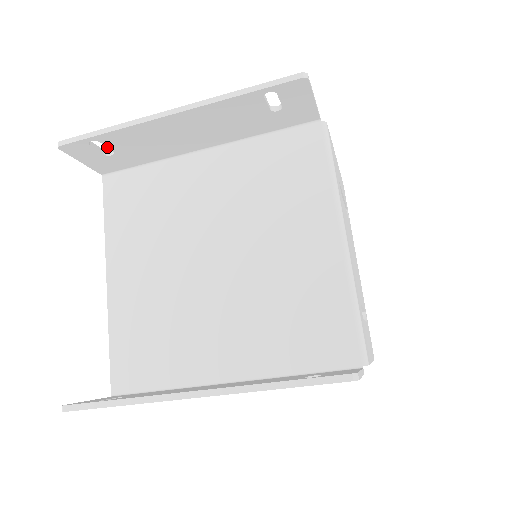
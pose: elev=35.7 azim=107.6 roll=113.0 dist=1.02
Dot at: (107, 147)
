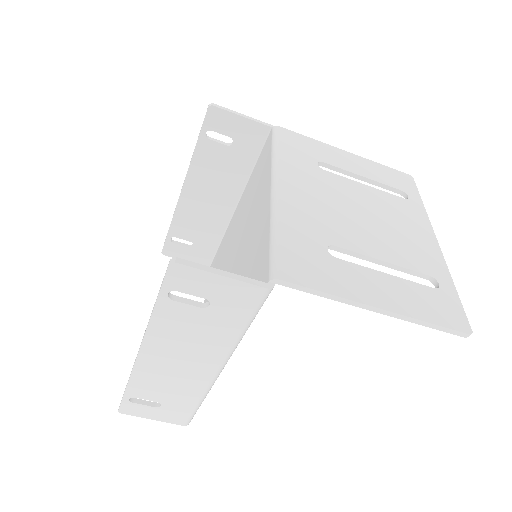
Dot at: occluded
